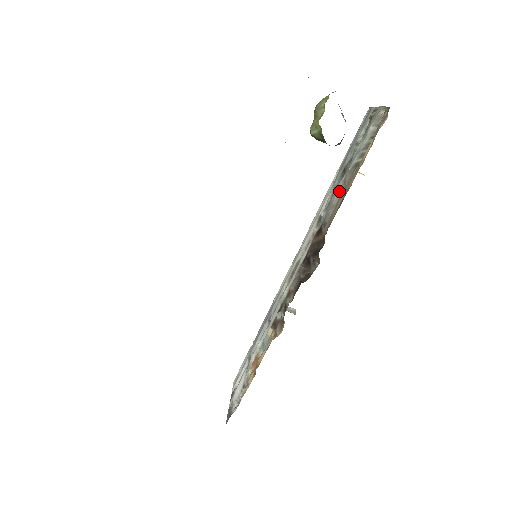
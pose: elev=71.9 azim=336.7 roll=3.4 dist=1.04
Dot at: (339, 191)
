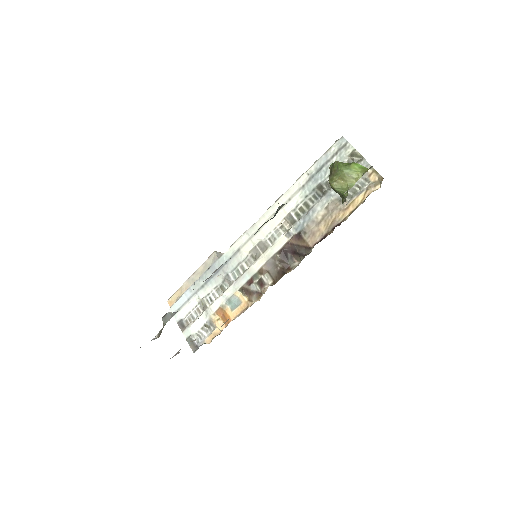
Dot at: (320, 212)
